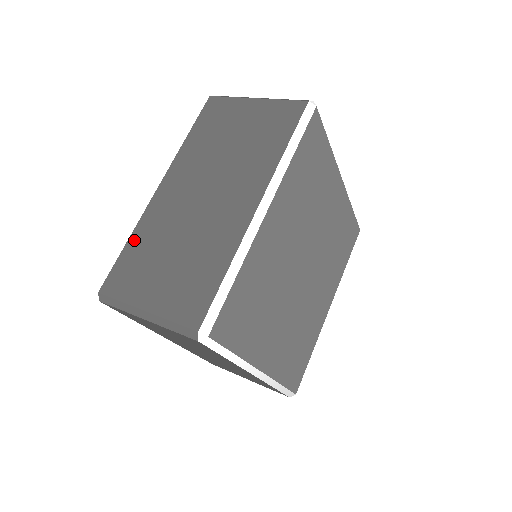
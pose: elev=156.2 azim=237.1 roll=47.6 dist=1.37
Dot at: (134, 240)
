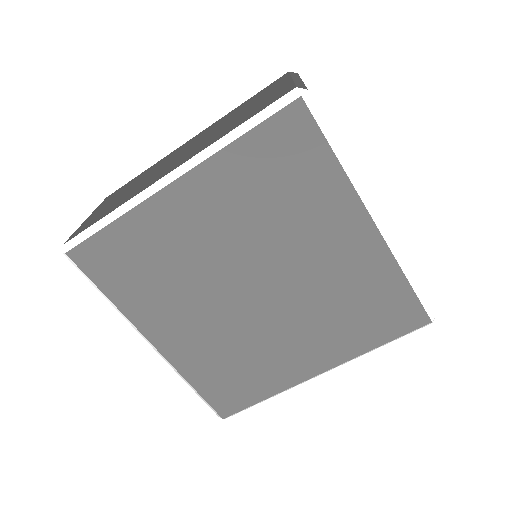
Dot at: (144, 172)
